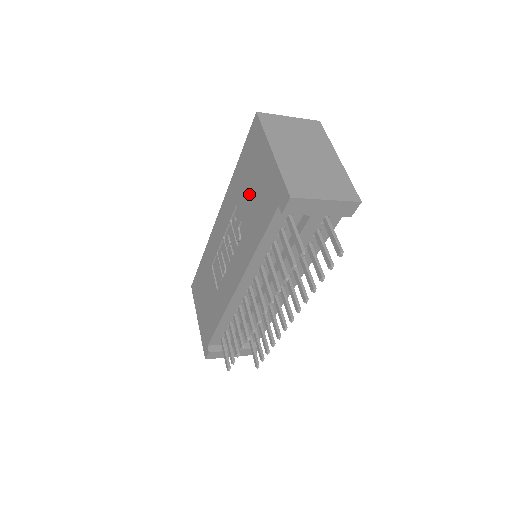
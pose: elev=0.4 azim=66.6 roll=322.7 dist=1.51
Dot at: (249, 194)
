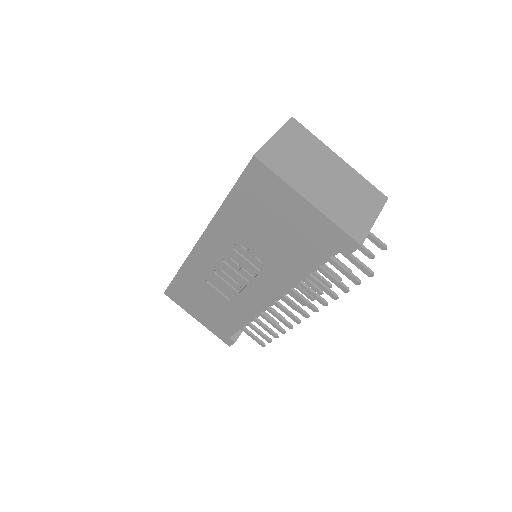
Dot at: (269, 232)
